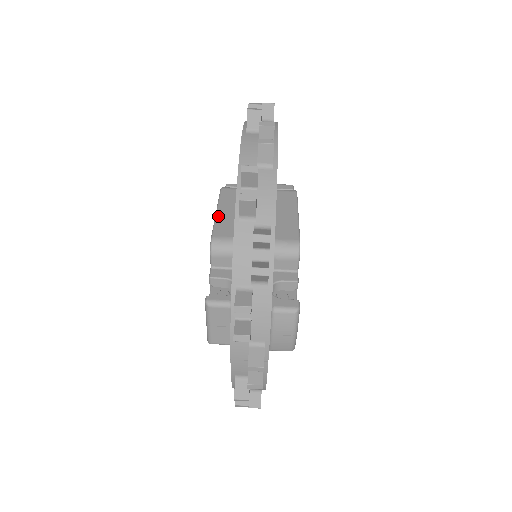
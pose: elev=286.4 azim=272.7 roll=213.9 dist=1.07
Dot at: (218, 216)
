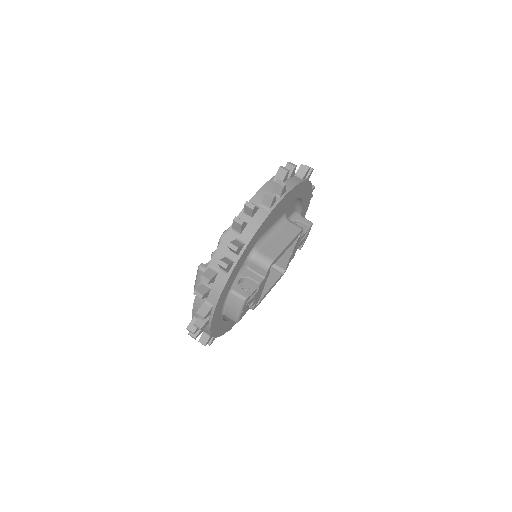
Dot at: occluded
